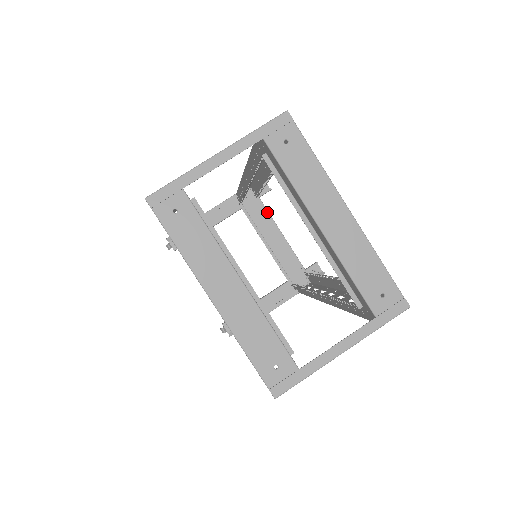
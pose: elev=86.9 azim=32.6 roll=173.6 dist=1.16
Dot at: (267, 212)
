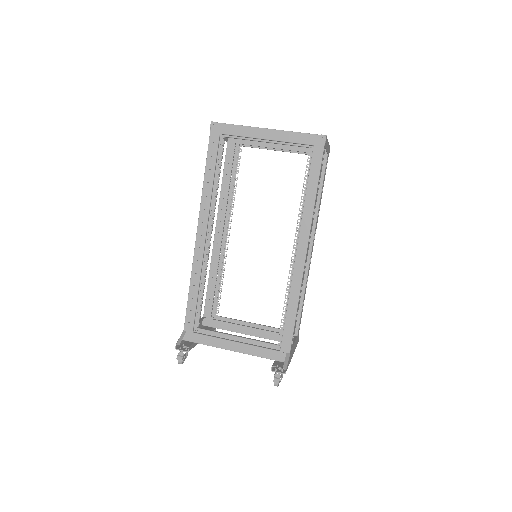
Dot at: (231, 319)
